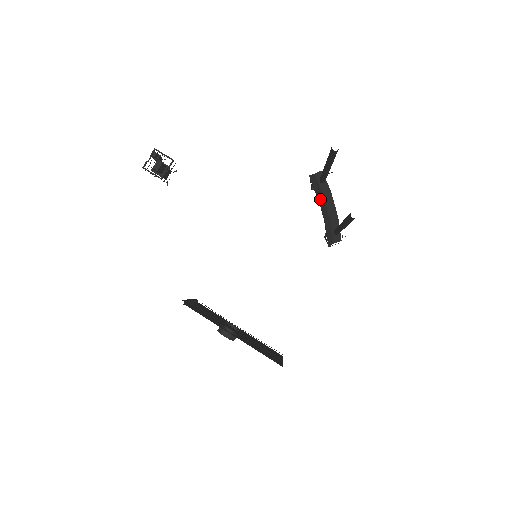
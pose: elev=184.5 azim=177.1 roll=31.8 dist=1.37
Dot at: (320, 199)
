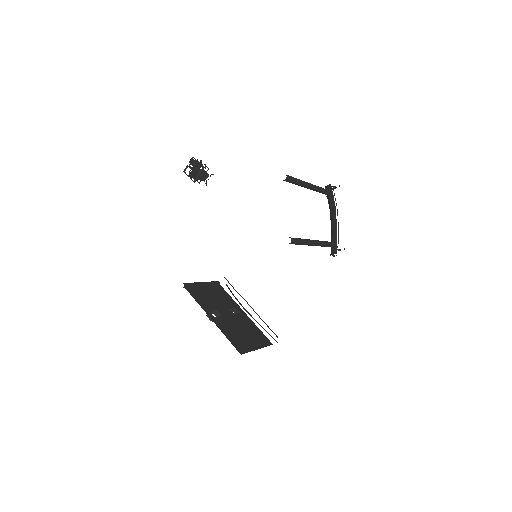
Dot at: (330, 210)
